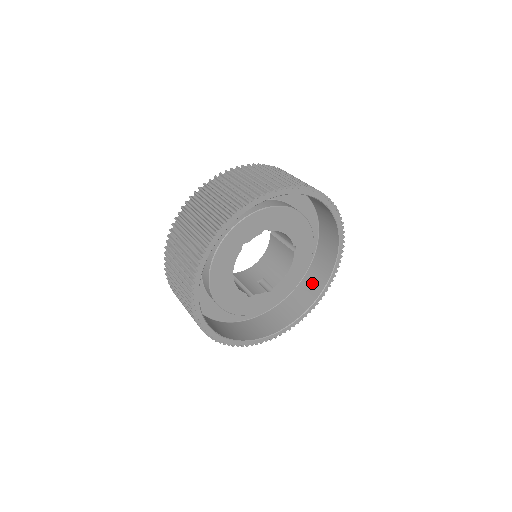
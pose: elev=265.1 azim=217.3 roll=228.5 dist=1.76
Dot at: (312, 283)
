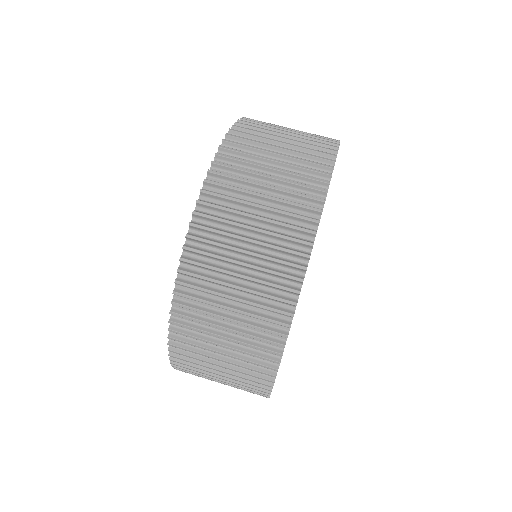
Dot at: occluded
